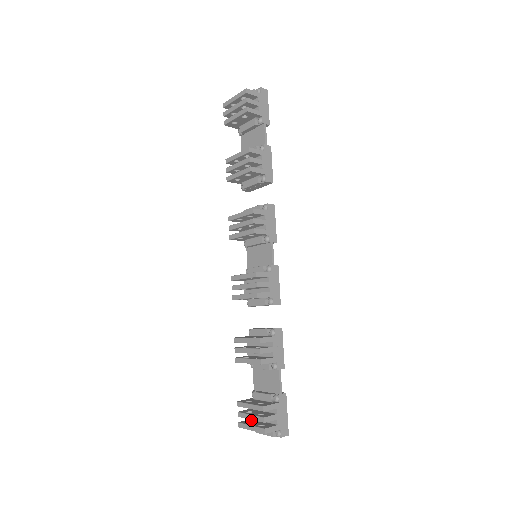
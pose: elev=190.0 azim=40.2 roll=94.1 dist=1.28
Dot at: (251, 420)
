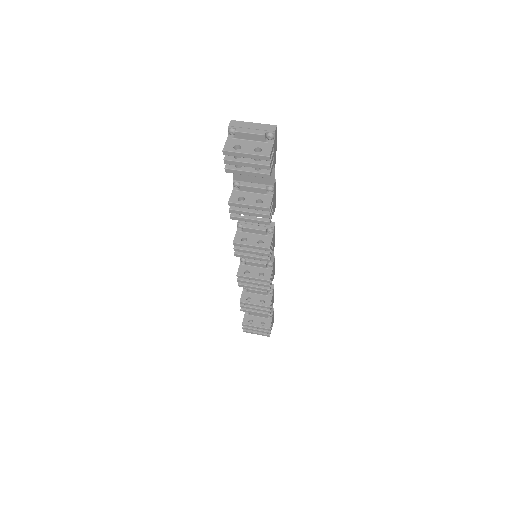
Dot at: occluded
